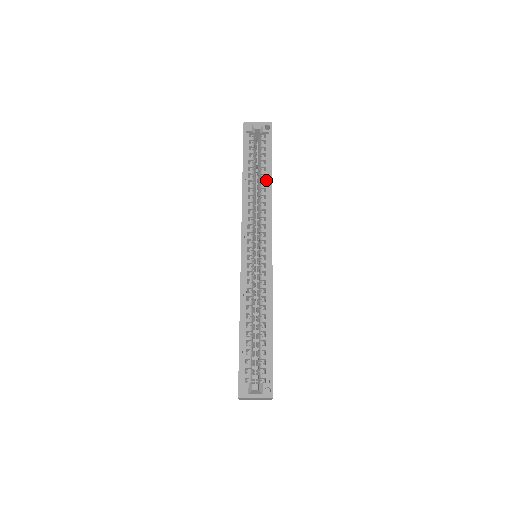
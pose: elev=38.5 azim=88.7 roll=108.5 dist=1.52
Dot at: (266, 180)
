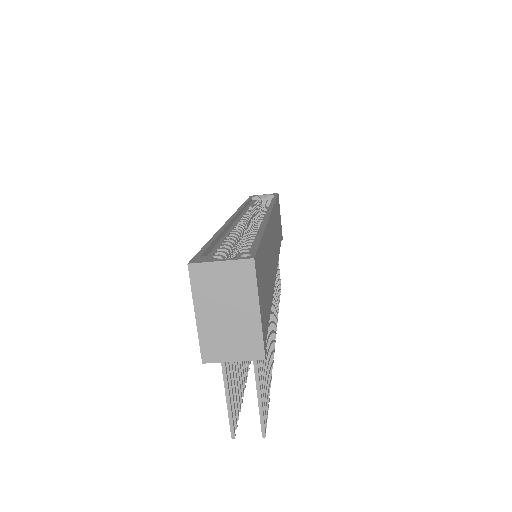
Dot at: (269, 205)
